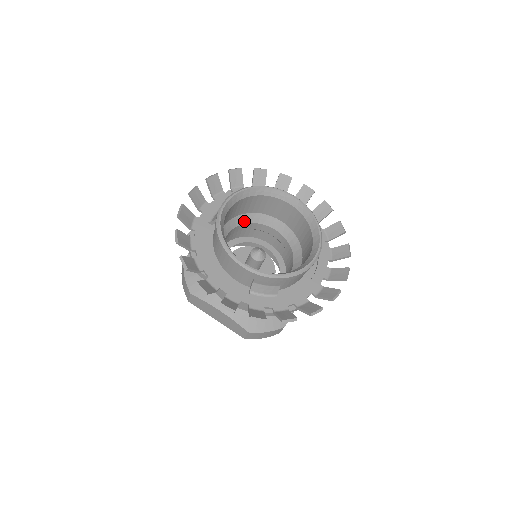
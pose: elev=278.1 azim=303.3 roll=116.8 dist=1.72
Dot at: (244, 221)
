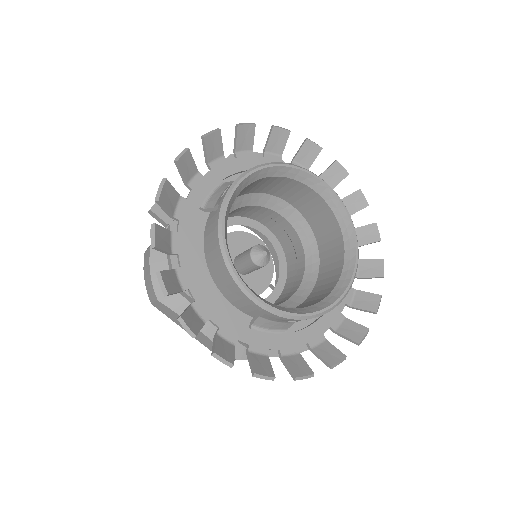
Dot at: (246, 202)
